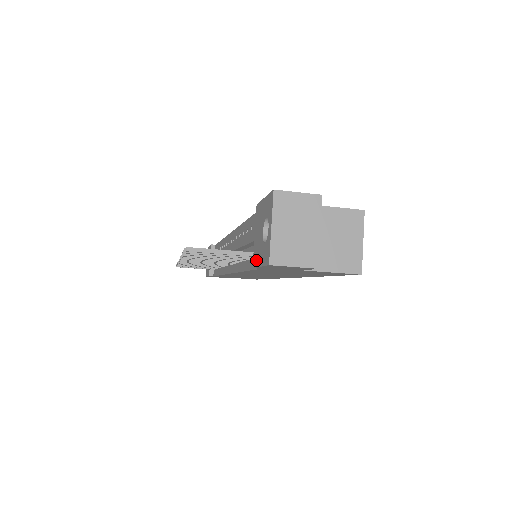
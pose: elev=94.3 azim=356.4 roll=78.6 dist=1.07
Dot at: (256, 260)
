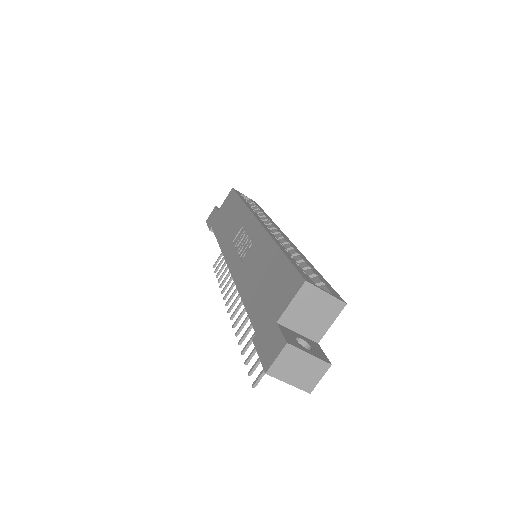
Dot at: occluded
